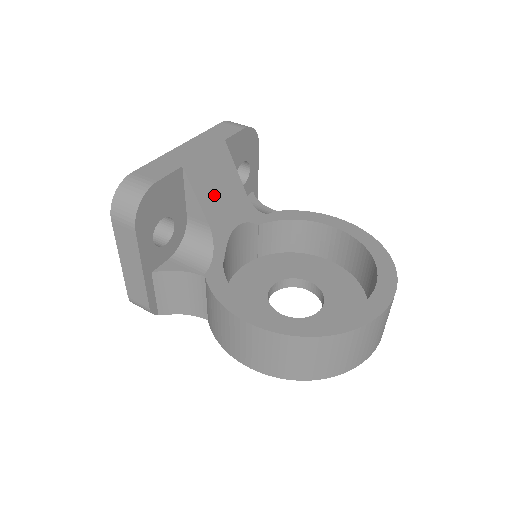
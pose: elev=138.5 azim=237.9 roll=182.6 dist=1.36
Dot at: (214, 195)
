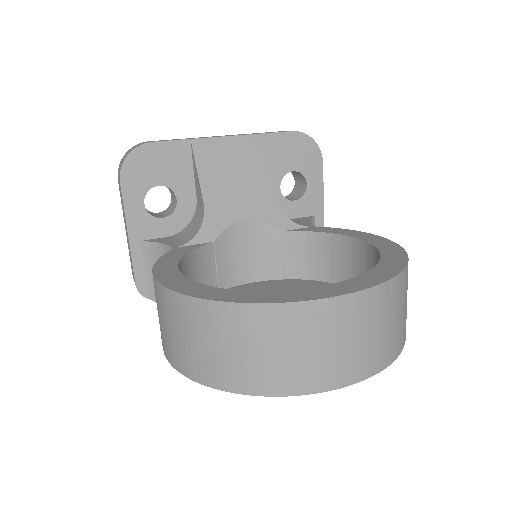
Dot at: (223, 178)
